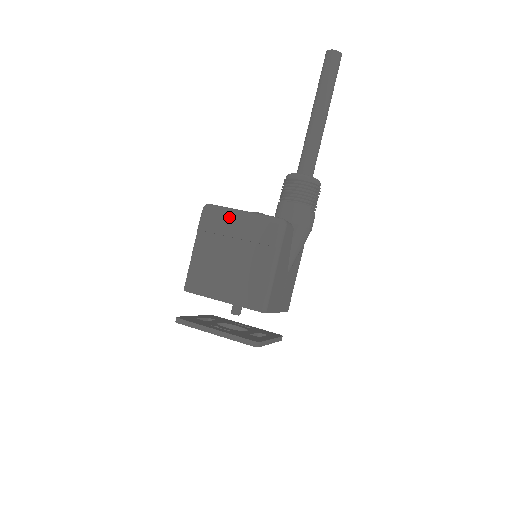
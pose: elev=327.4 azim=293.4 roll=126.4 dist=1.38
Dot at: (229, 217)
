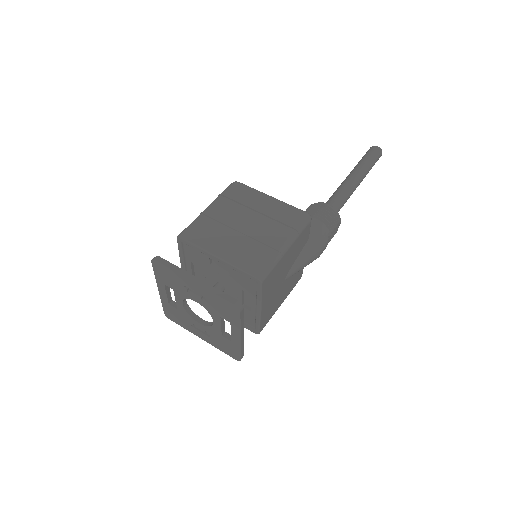
Dot at: (257, 195)
